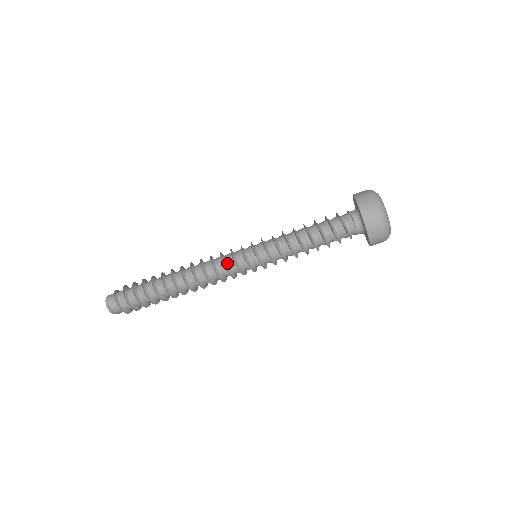
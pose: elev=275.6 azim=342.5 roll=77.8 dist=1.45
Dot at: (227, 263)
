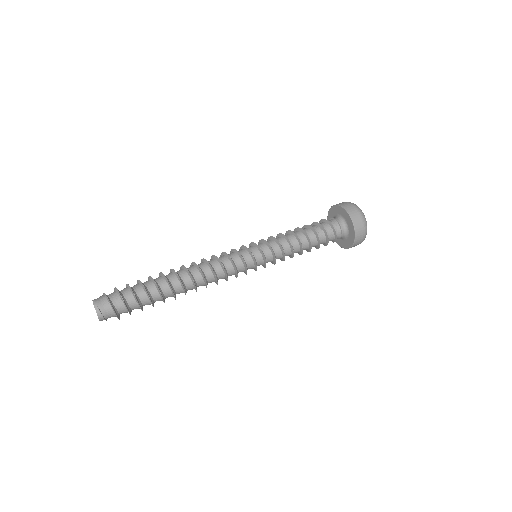
Dot at: (233, 259)
